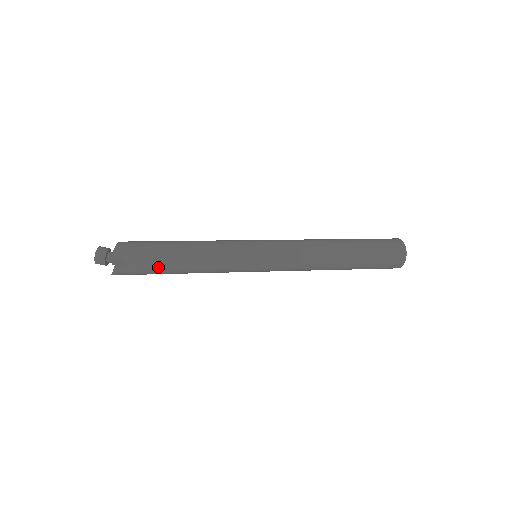
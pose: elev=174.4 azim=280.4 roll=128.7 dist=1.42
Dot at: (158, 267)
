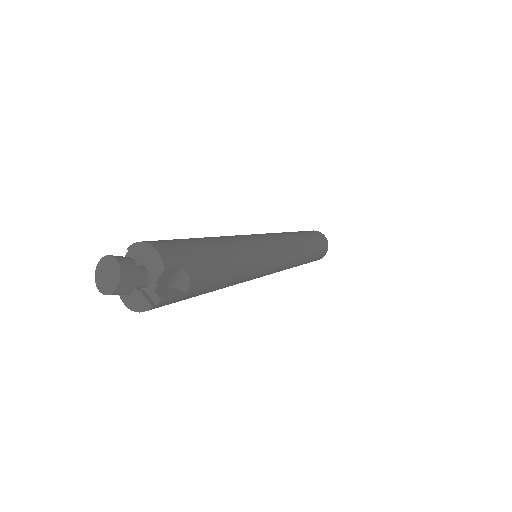
Dot at: (211, 277)
